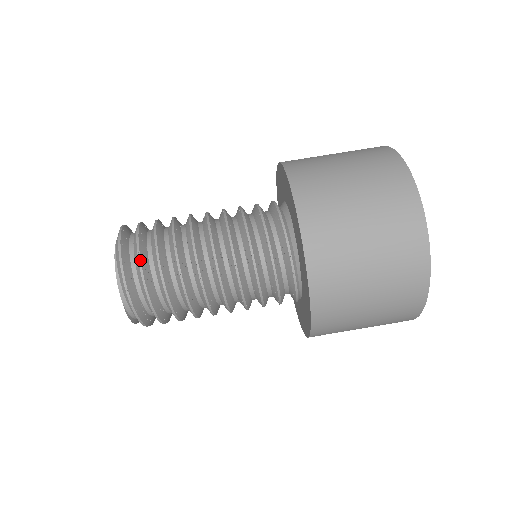
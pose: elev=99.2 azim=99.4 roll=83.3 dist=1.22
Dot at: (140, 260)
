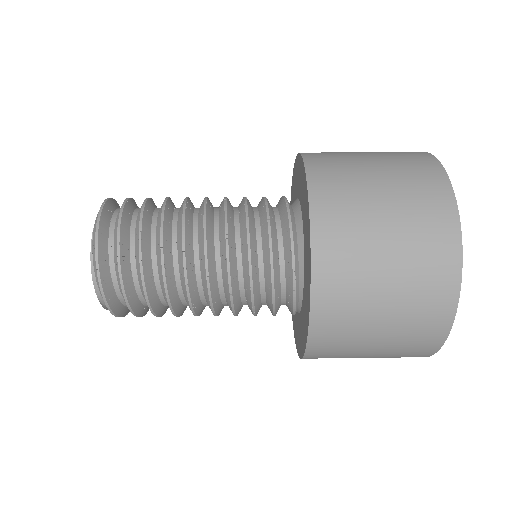
Dot at: (120, 266)
